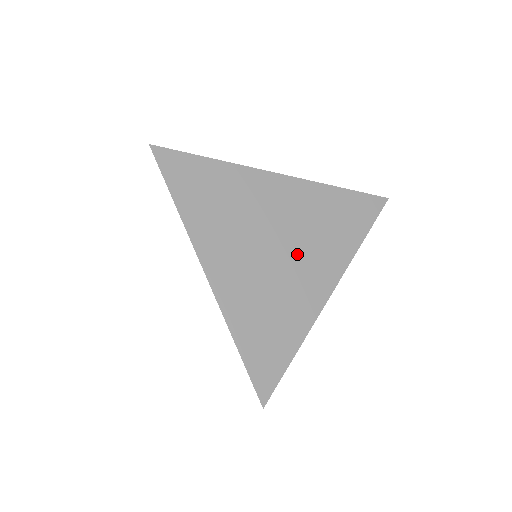
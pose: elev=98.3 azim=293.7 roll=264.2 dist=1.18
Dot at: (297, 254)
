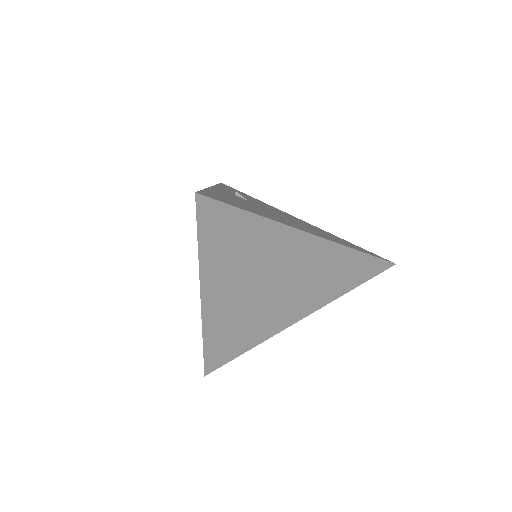
Dot at: (286, 295)
